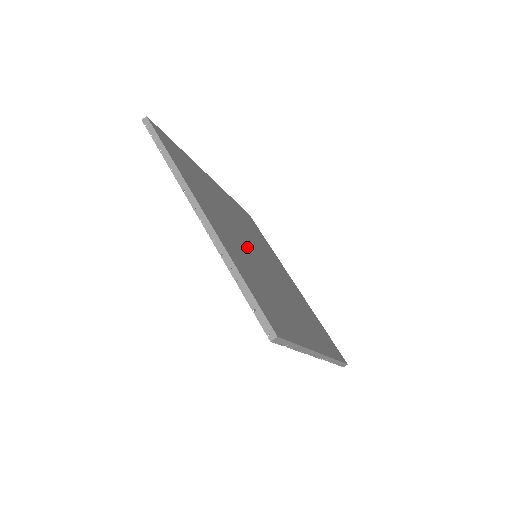
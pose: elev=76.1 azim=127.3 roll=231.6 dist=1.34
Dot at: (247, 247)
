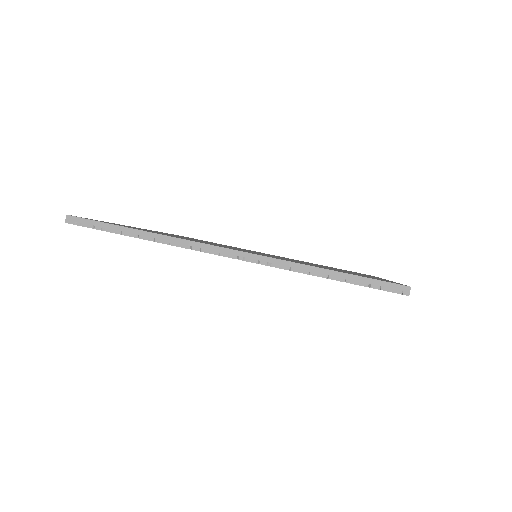
Dot at: occluded
